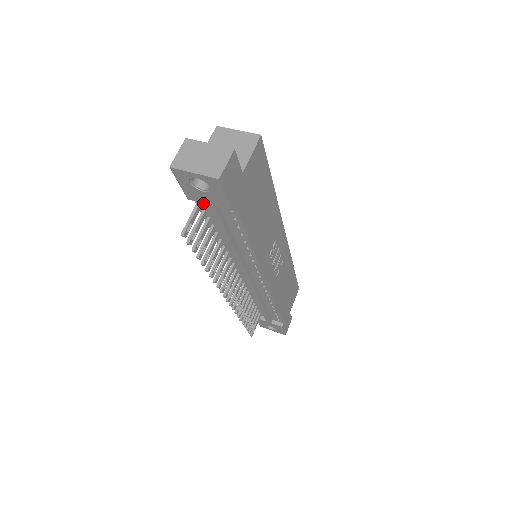
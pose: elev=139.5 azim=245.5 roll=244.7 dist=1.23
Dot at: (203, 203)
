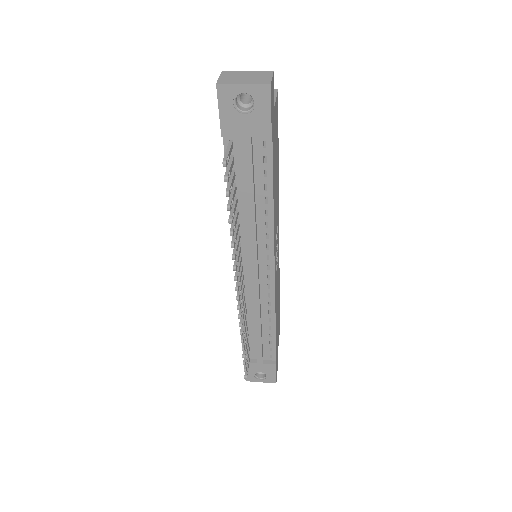
Dot at: (239, 137)
